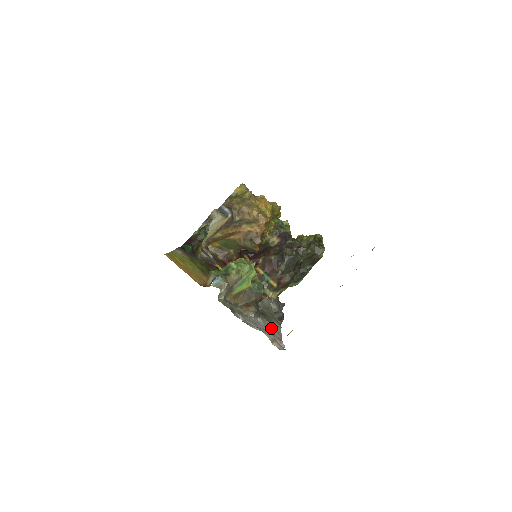
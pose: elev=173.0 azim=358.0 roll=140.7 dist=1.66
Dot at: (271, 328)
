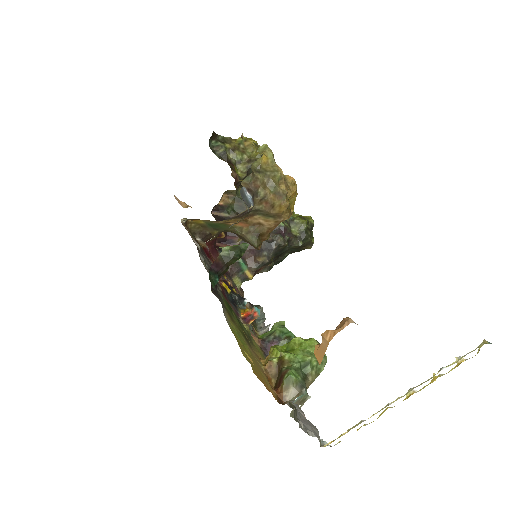
Dot at: occluded
